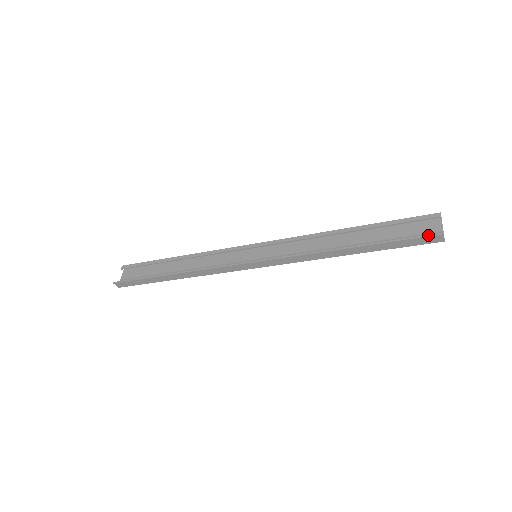
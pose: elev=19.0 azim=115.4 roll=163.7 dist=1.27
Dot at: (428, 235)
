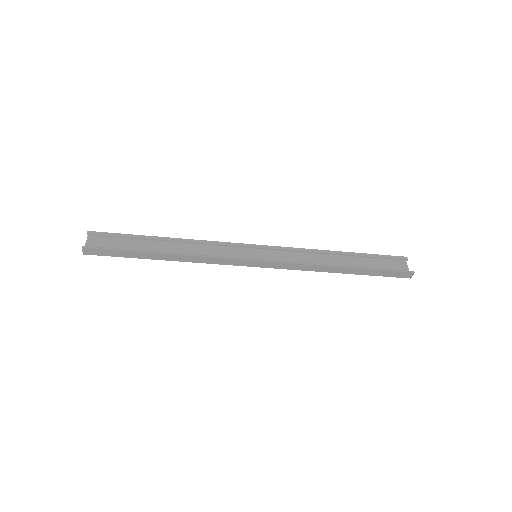
Dot at: (405, 271)
